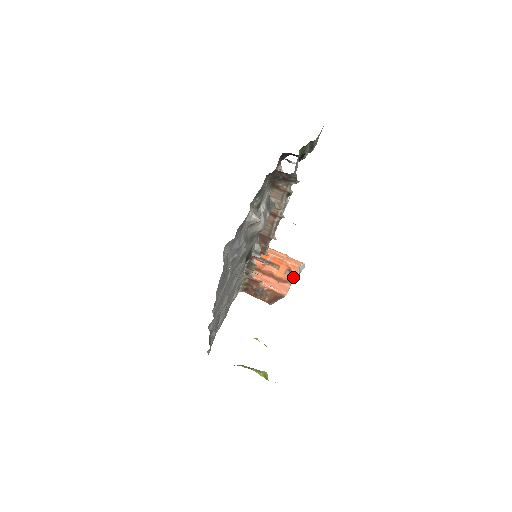
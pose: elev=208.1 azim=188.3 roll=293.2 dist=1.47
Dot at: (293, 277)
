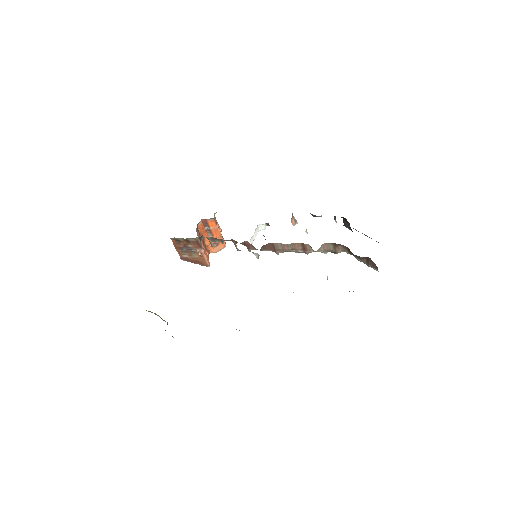
Dot at: (214, 250)
